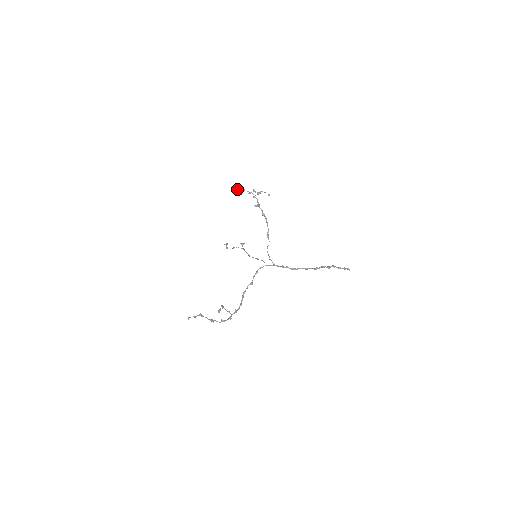
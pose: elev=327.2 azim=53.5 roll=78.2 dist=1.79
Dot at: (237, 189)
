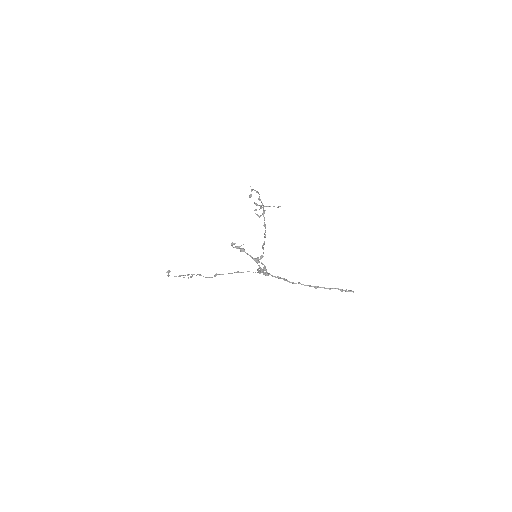
Dot at: (251, 189)
